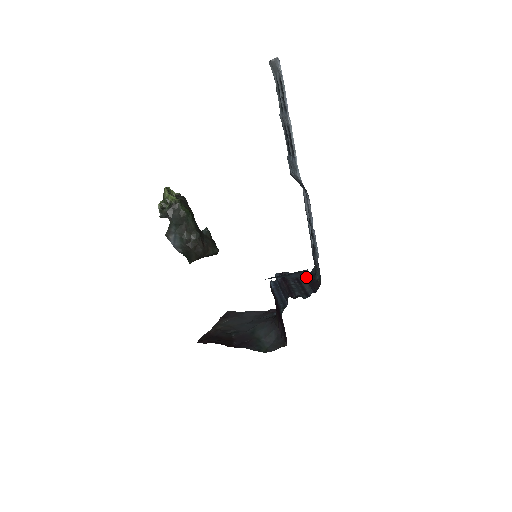
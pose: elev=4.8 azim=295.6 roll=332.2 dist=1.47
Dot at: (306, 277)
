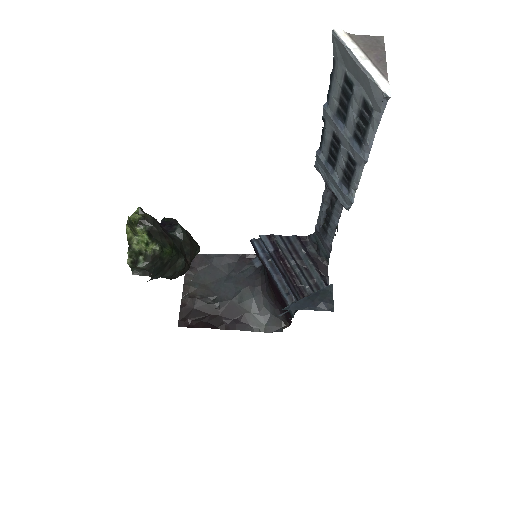
Dot at: (306, 249)
